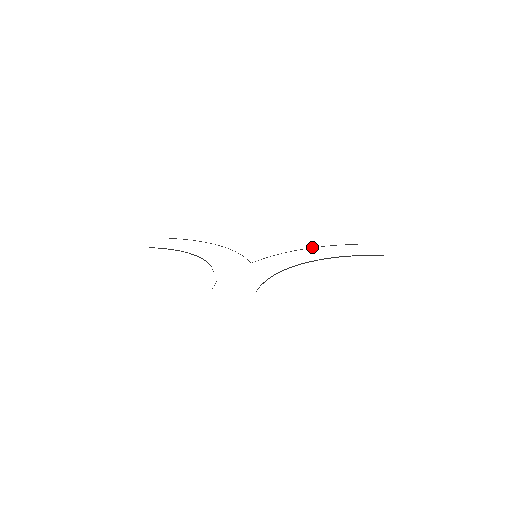
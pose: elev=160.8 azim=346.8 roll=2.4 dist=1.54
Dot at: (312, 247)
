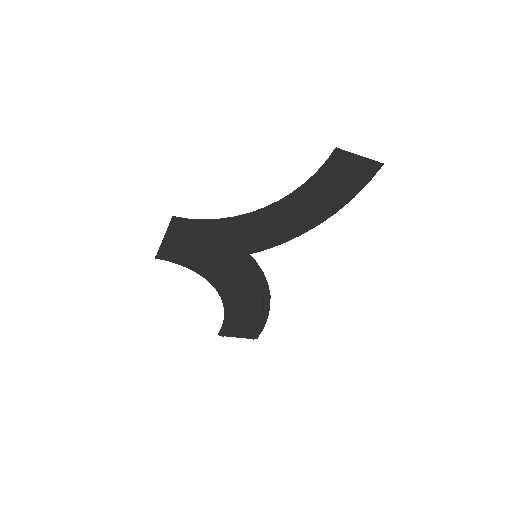
Dot at: (314, 221)
